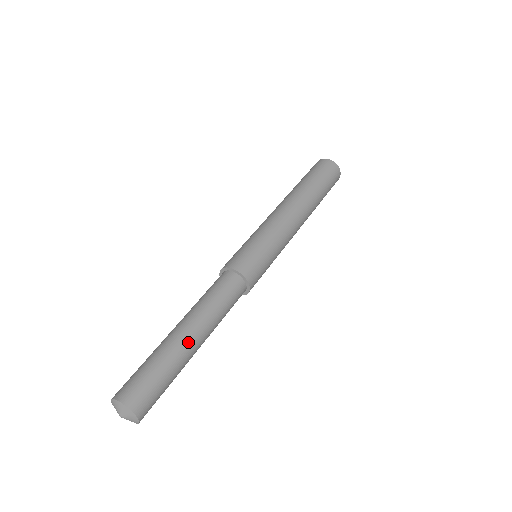
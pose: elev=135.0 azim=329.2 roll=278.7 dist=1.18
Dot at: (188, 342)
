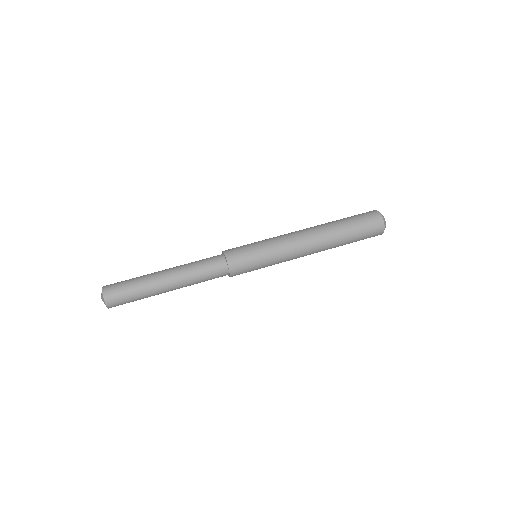
Dot at: (160, 277)
